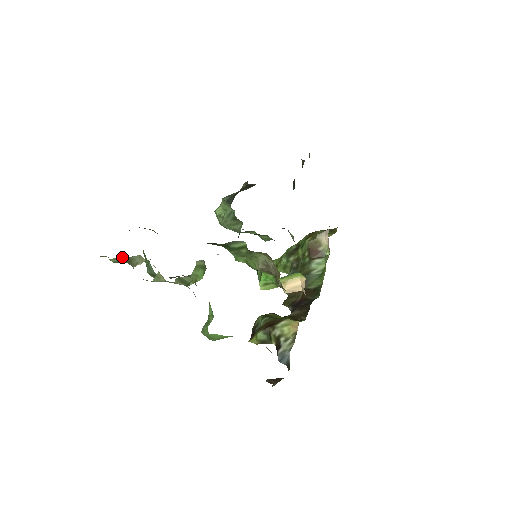
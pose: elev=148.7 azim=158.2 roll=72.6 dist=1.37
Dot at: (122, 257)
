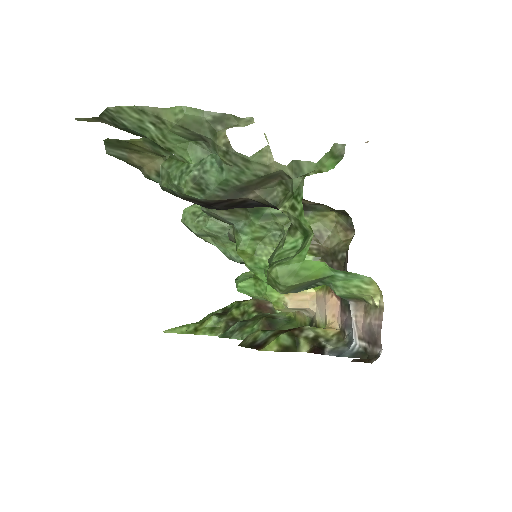
Dot at: (209, 111)
